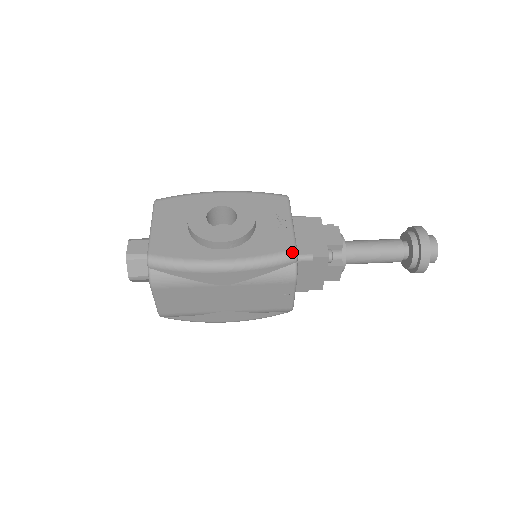
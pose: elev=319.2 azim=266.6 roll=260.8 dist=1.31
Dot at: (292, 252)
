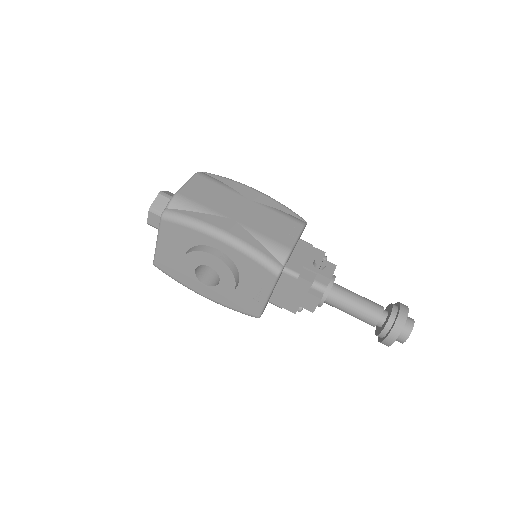
Dot at: (255, 317)
